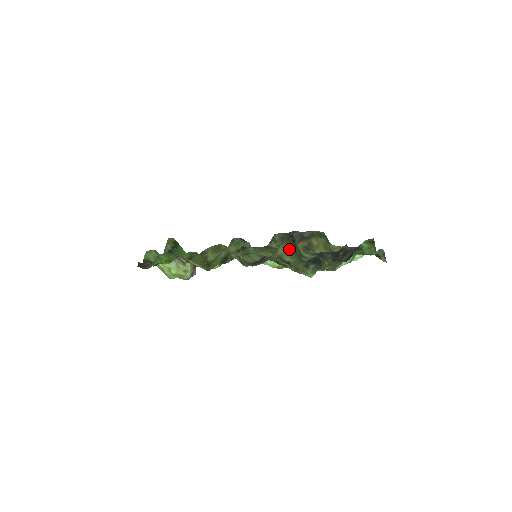
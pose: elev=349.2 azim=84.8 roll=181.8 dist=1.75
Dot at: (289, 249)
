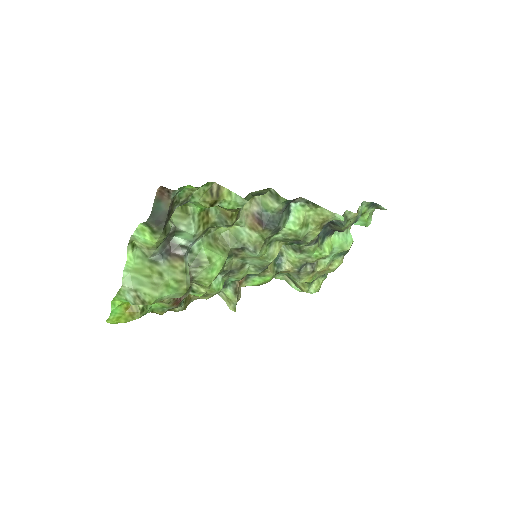
Dot at: occluded
